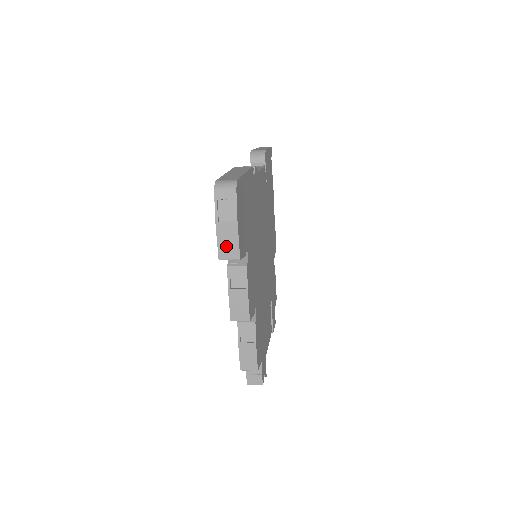
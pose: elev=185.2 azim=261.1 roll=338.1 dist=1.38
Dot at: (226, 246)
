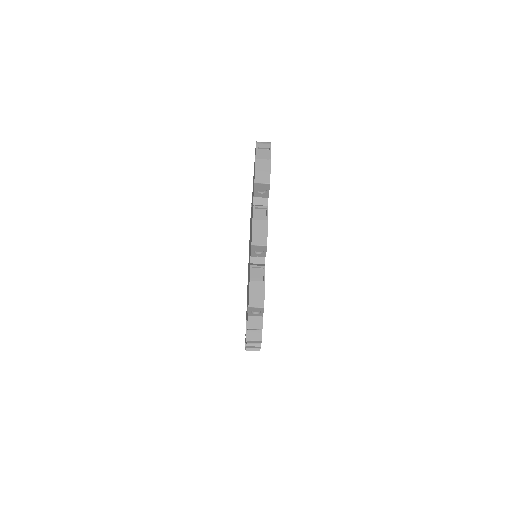
Dot at: (261, 174)
